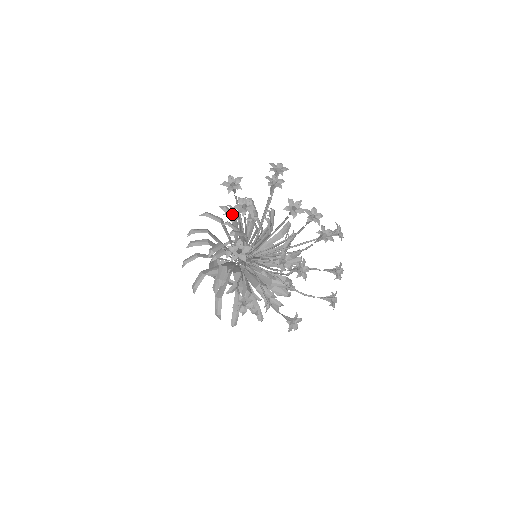
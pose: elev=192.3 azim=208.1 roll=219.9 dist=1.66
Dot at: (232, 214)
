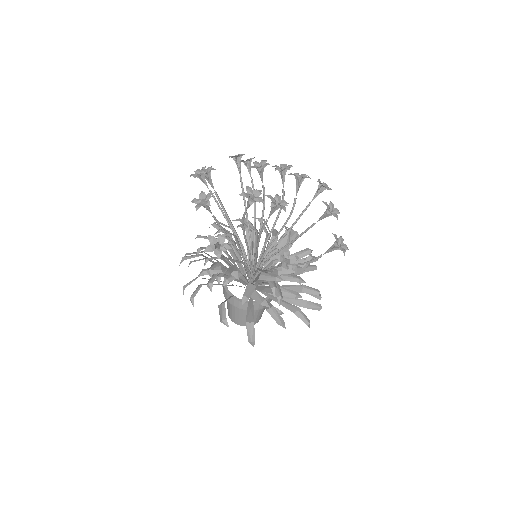
Dot at: (220, 222)
